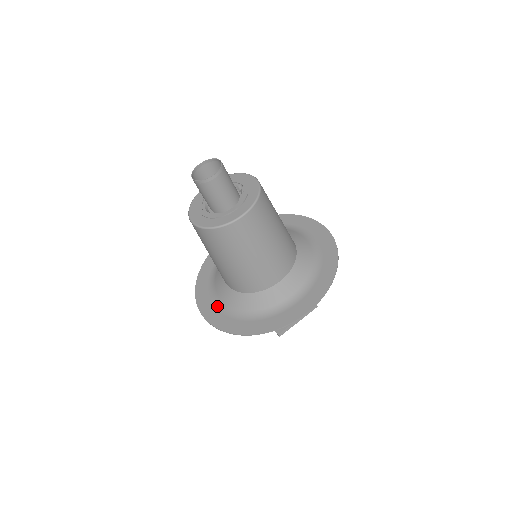
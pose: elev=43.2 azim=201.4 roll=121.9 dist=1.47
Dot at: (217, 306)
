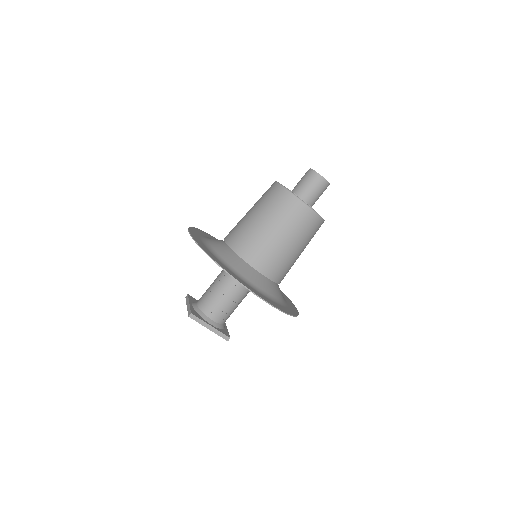
Dot at: (202, 240)
